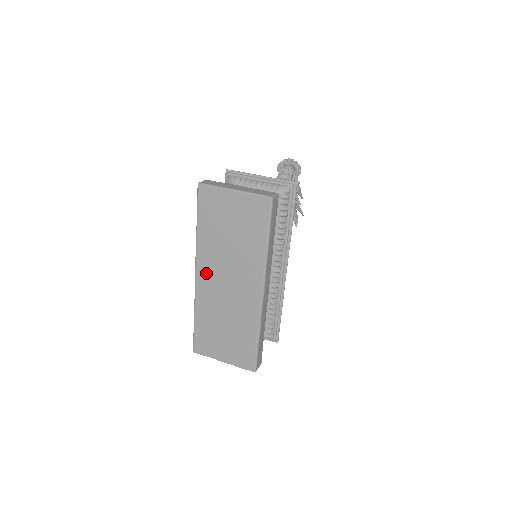
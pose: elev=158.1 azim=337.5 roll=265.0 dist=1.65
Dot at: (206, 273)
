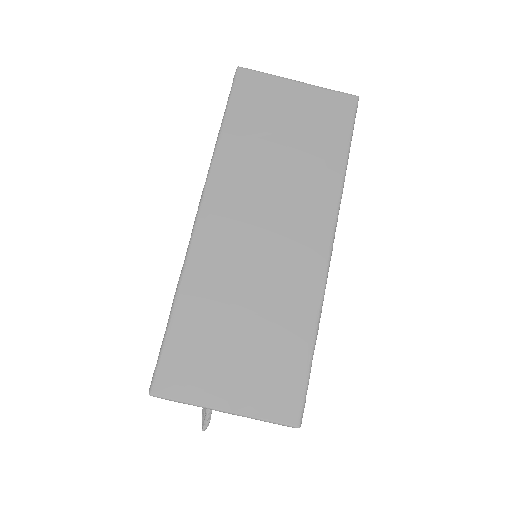
Dot at: (223, 209)
